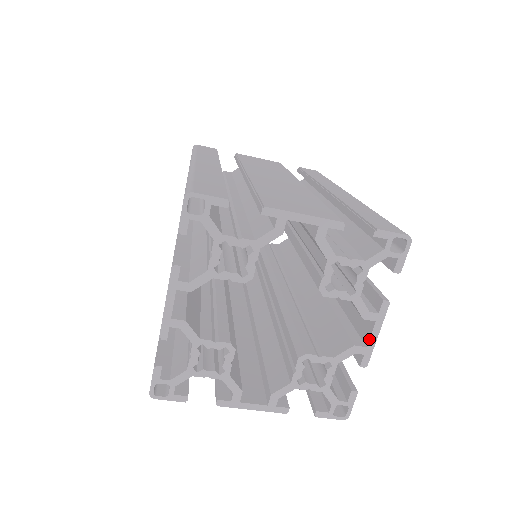
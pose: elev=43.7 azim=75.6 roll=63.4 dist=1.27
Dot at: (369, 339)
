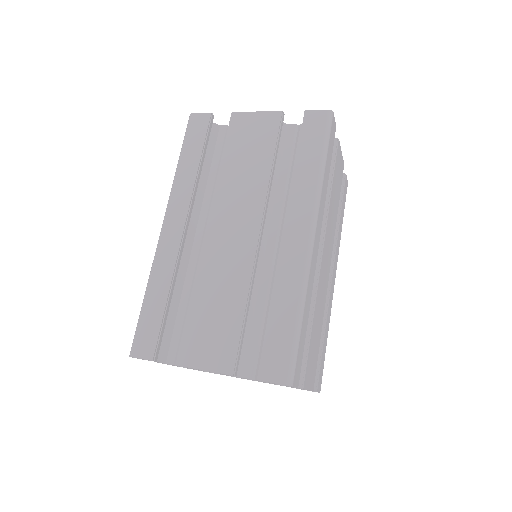
Dot at: occluded
